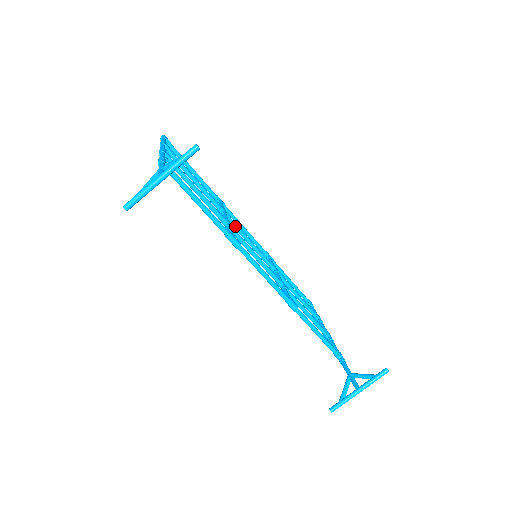
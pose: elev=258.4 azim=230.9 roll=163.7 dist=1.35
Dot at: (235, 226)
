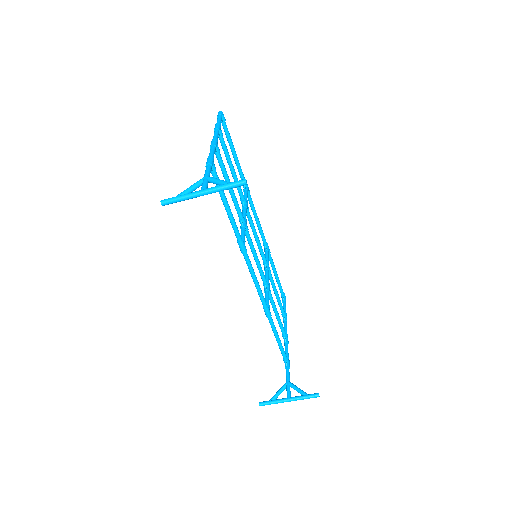
Dot at: (250, 220)
